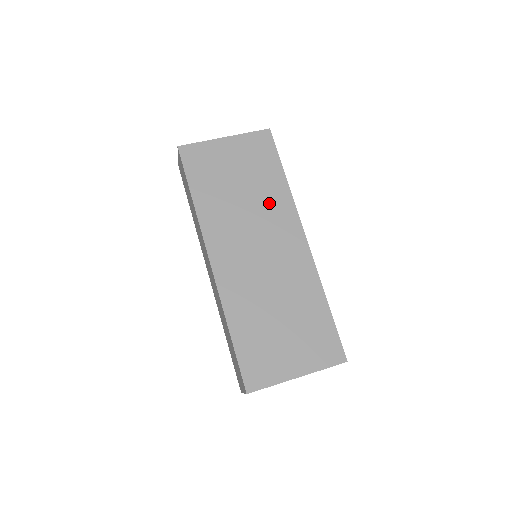
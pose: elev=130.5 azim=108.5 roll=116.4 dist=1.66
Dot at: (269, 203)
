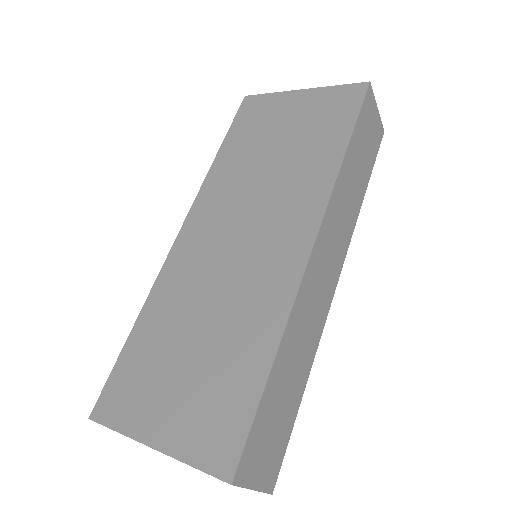
Dot at: (297, 179)
